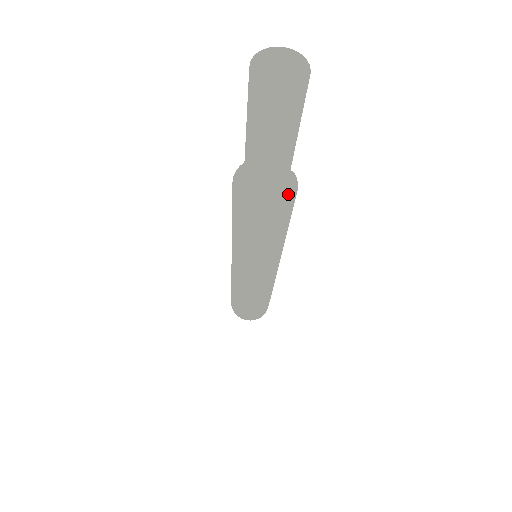
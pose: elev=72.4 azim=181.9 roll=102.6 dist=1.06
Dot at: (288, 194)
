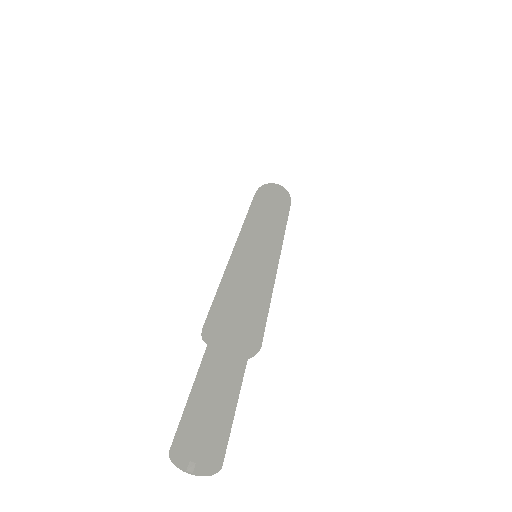
Dot at: (249, 352)
